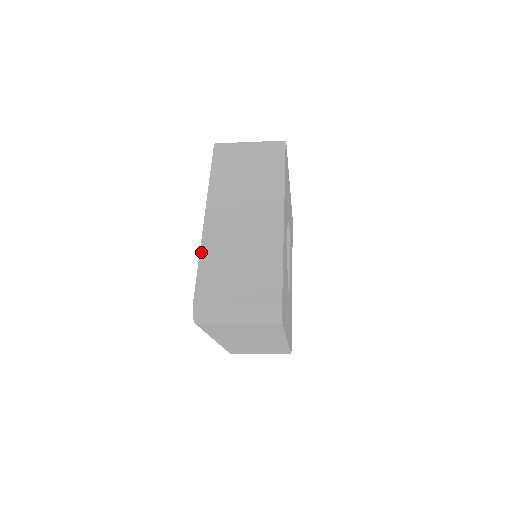
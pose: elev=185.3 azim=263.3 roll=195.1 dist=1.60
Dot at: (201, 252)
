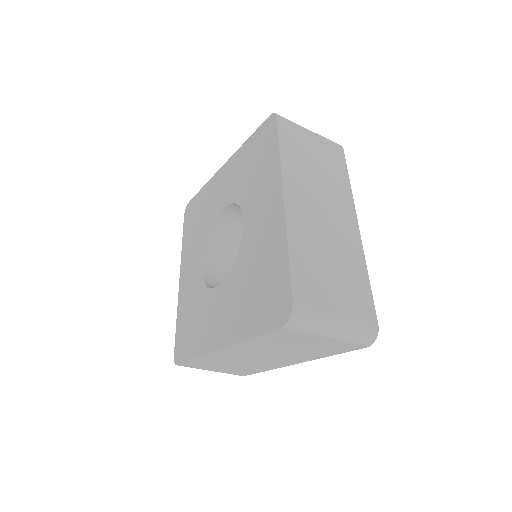
Dot at: (289, 238)
